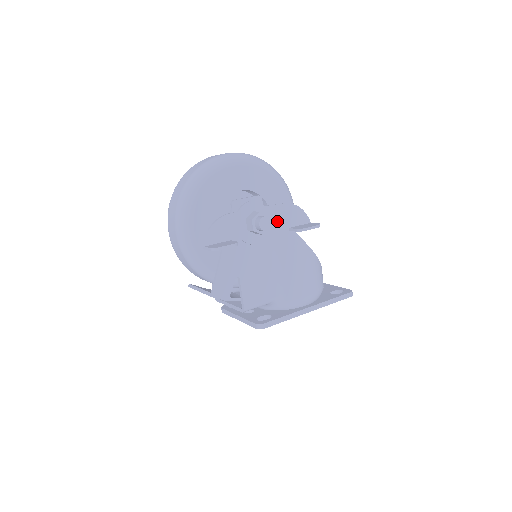
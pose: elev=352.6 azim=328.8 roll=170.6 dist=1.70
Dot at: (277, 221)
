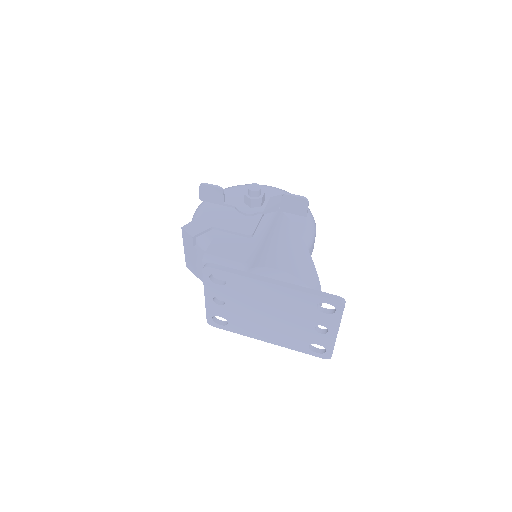
Dot at: (274, 204)
